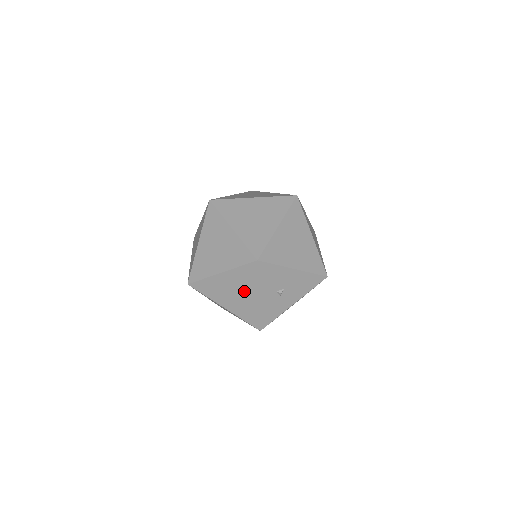
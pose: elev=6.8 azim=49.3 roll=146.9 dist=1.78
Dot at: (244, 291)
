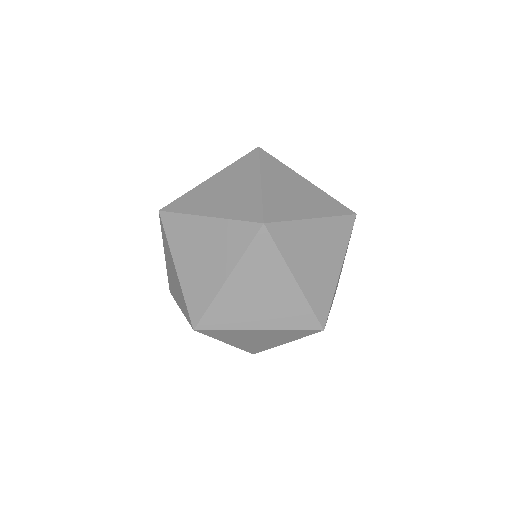
Dot at: (273, 340)
